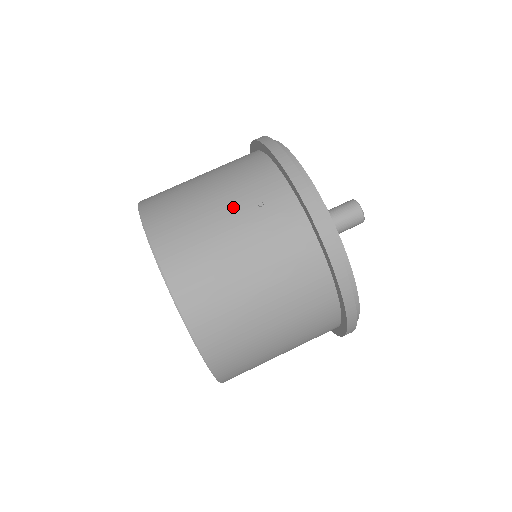
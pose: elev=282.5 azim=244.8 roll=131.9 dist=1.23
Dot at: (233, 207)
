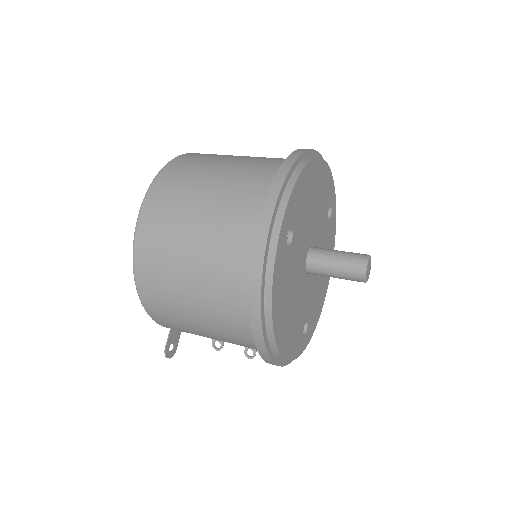
Dot at: occluded
